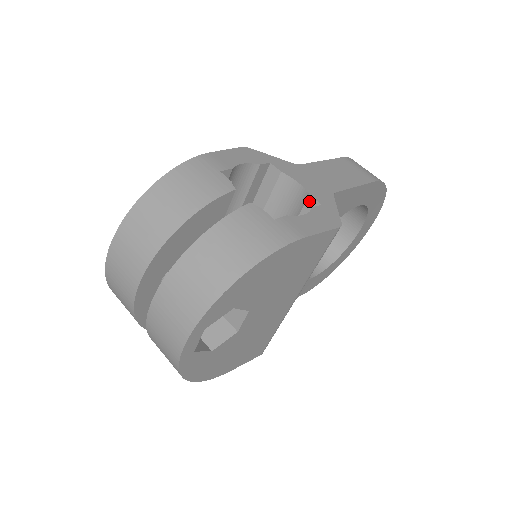
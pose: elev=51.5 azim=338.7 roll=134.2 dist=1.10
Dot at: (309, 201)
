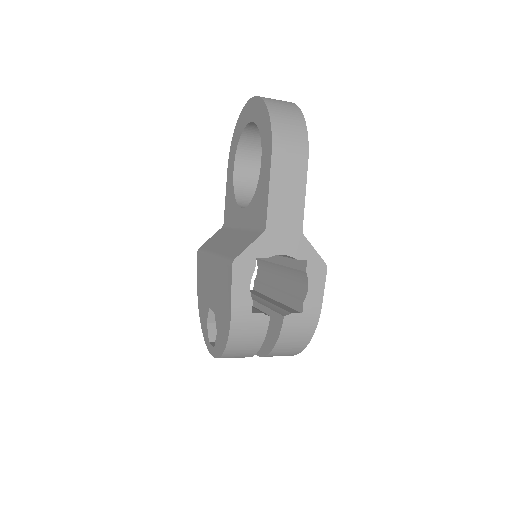
Dot at: occluded
